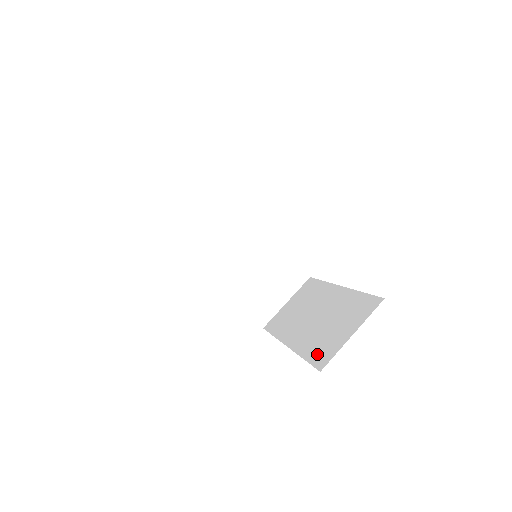
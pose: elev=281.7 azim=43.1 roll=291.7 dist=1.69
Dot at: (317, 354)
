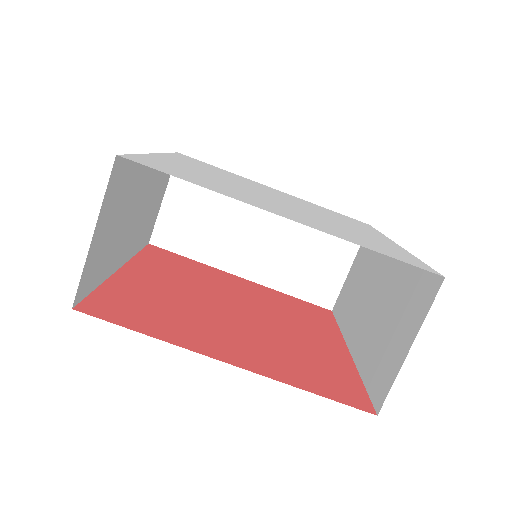
Dot at: (374, 378)
